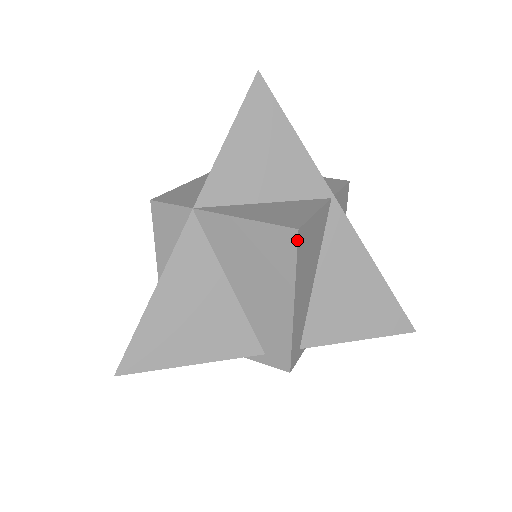
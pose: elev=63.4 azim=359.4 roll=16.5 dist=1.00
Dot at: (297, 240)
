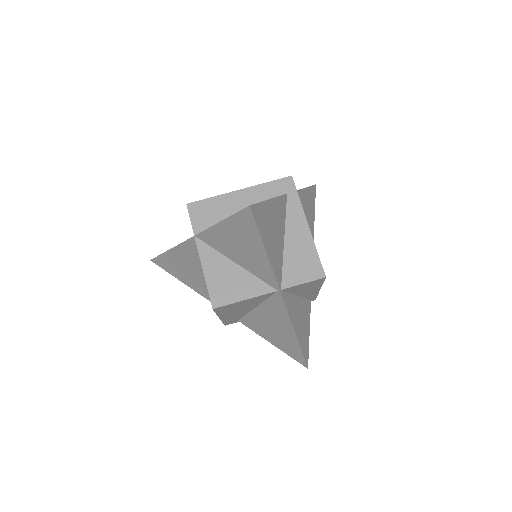
Dot at: (213, 310)
